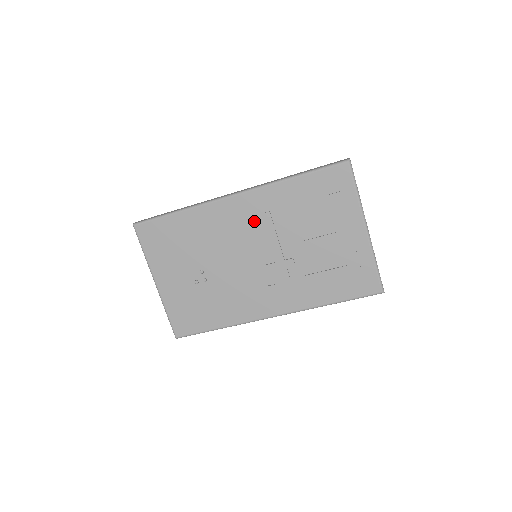
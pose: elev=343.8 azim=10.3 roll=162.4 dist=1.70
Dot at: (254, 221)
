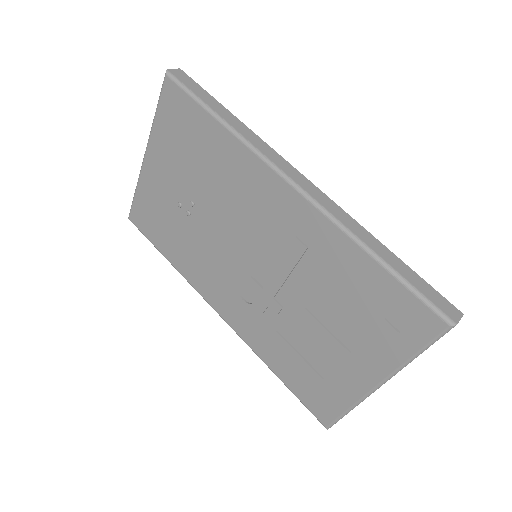
Dot at: (283, 233)
